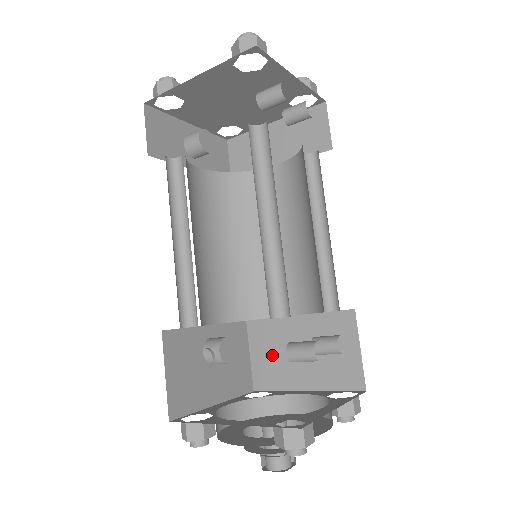
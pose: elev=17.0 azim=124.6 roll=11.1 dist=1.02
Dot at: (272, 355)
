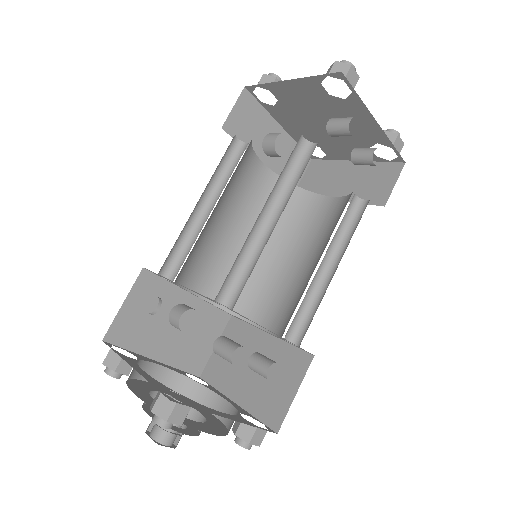
Dot at: occluded
